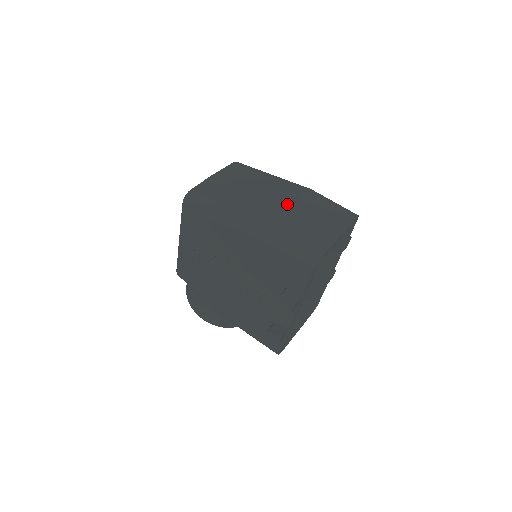
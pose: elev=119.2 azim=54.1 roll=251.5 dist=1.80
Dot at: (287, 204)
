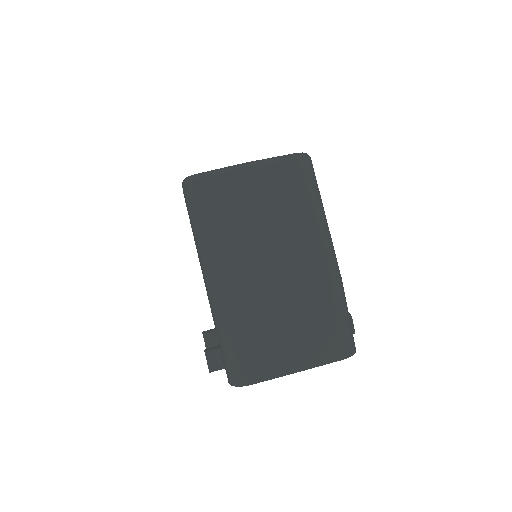
Dot at: (278, 292)
